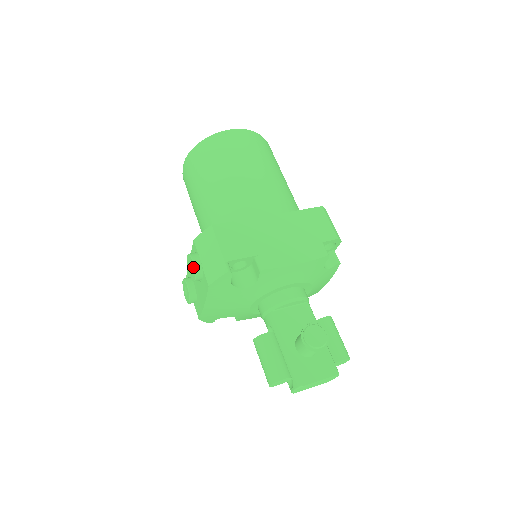
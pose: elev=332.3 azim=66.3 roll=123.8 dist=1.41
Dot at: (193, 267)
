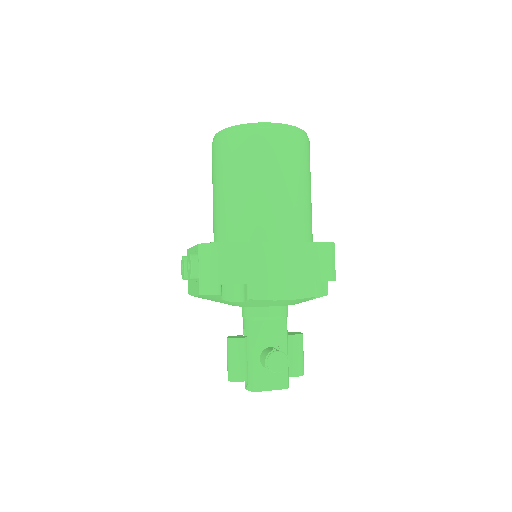
Dot at: (190, 271)
